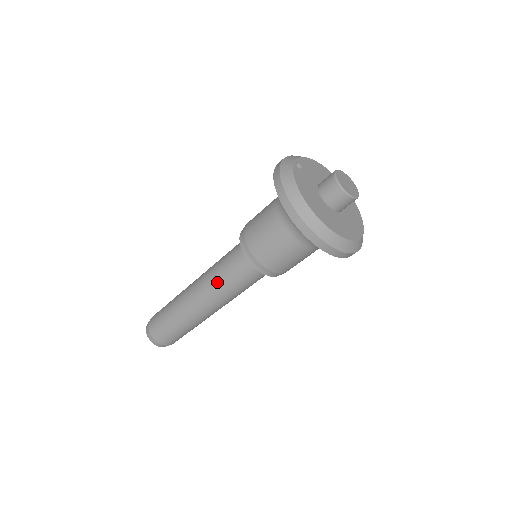
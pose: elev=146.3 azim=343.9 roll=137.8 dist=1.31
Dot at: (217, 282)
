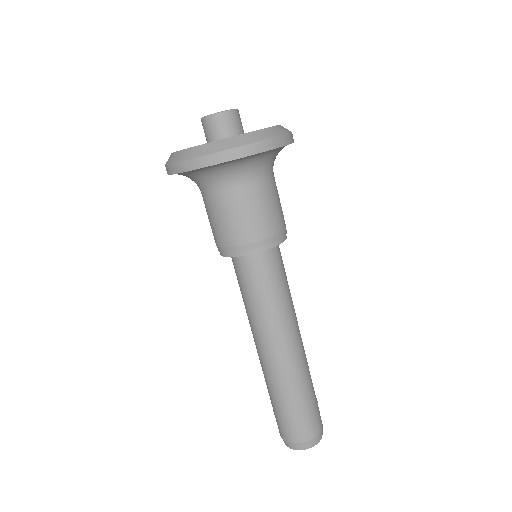
Dot at: (258, 313)
